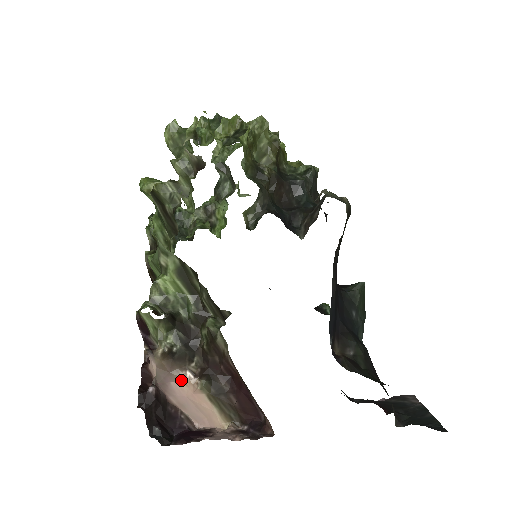
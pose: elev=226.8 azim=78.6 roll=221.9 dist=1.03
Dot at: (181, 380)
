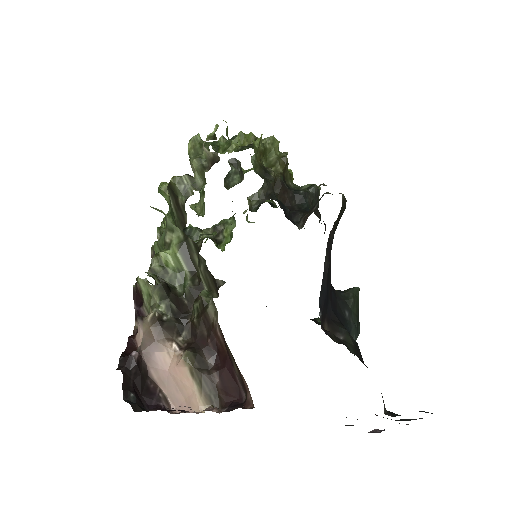
Dot at: (166, 351)
